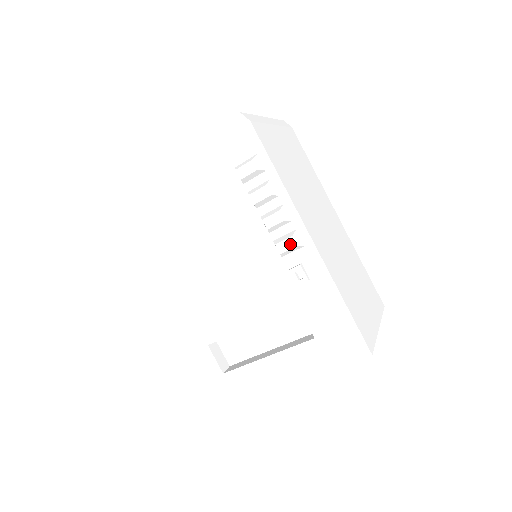
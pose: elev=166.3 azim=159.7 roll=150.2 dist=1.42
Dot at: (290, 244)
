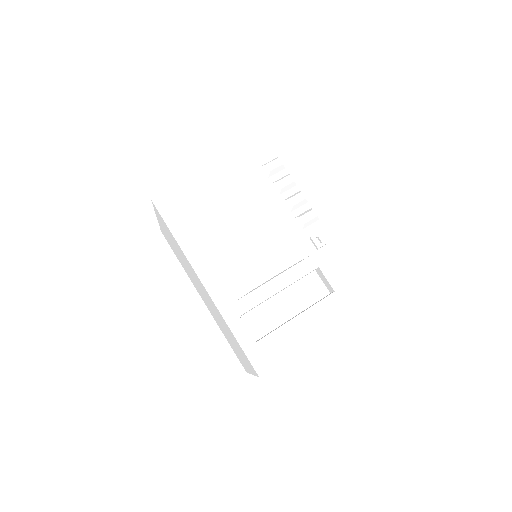
Dot at: (311, 215)
